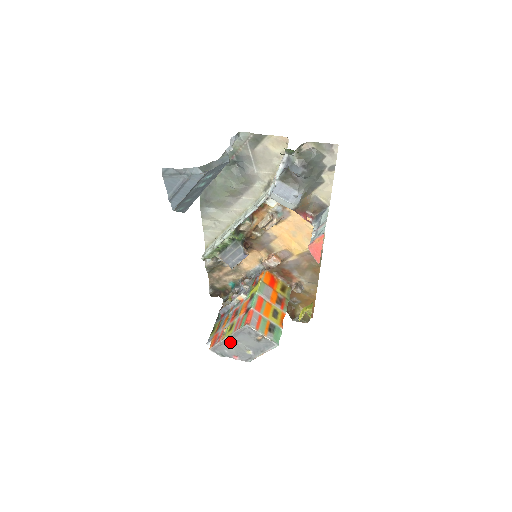
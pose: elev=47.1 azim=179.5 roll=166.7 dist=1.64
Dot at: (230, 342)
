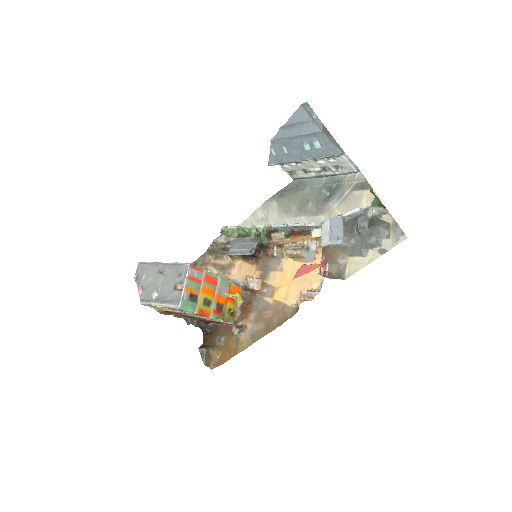
Dot at: occluded
